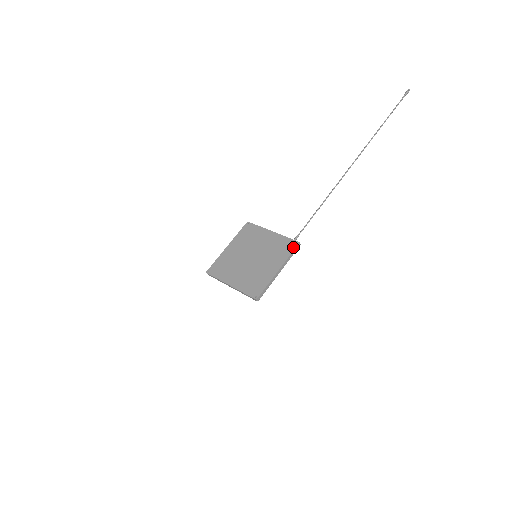
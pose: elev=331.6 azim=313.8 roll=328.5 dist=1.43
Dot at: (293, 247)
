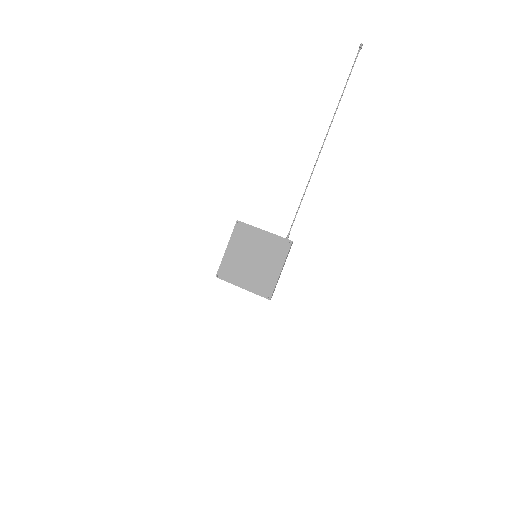
Dot at: (288, 247)
